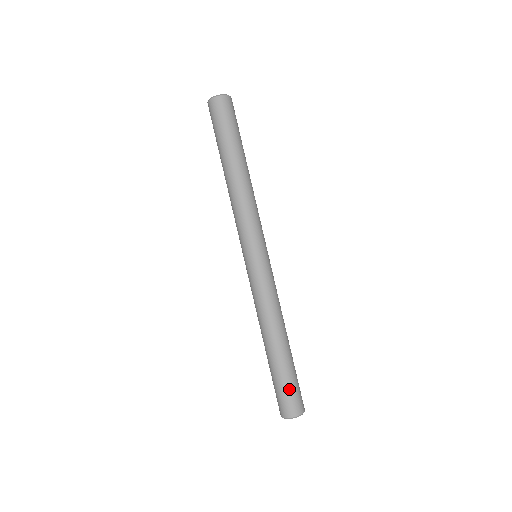
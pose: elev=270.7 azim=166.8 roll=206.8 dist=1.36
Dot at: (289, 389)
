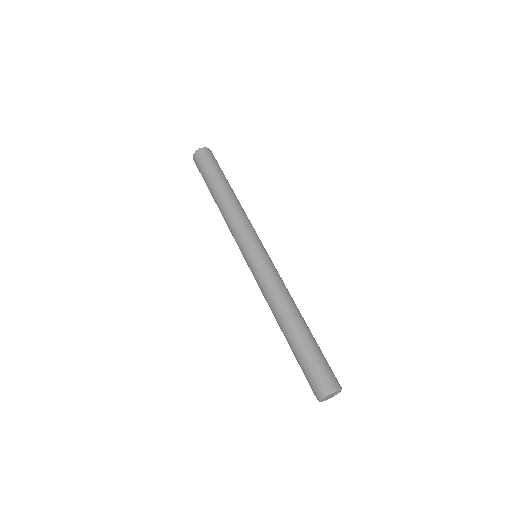
Dot at: (325, 360)
